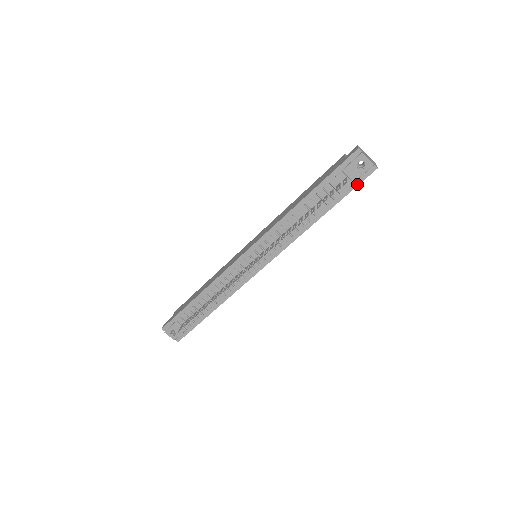
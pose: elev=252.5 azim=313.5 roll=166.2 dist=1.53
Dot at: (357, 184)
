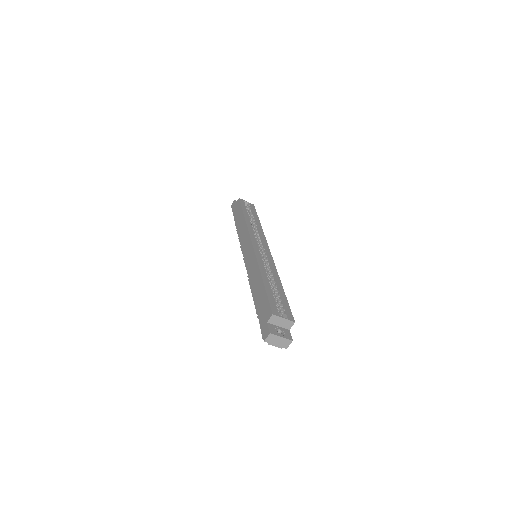
Dot at: occluded
